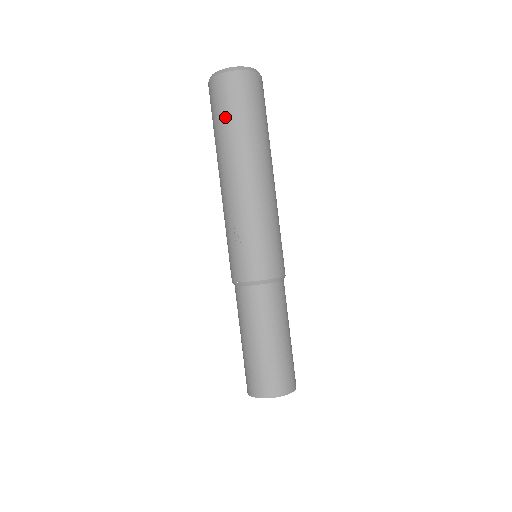
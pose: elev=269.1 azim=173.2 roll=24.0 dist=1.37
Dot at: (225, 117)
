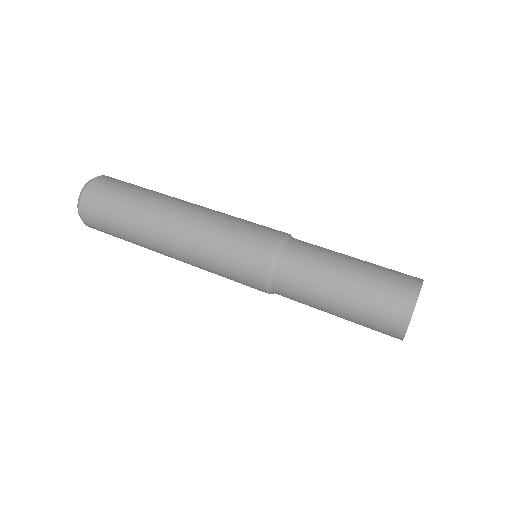
Dot at: (124, 192)
